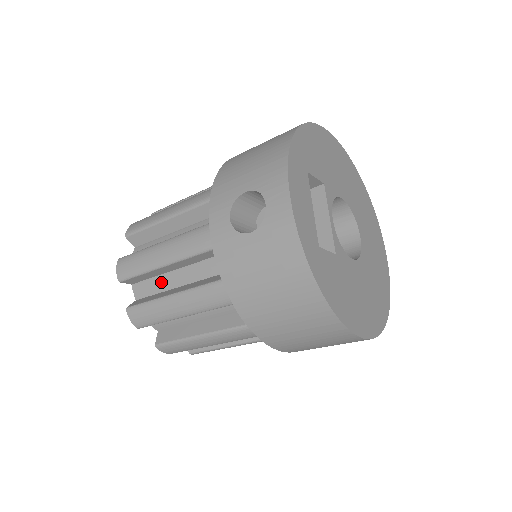
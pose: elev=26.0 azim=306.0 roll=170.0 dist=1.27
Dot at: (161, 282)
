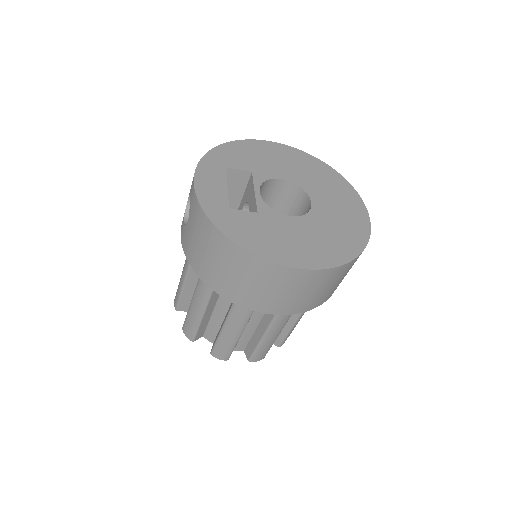
Dot at: occluded
